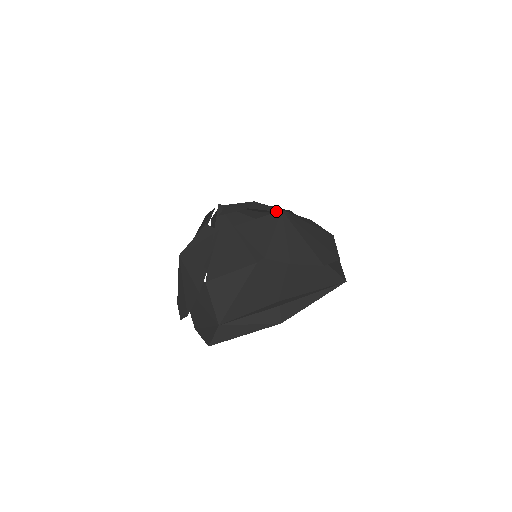
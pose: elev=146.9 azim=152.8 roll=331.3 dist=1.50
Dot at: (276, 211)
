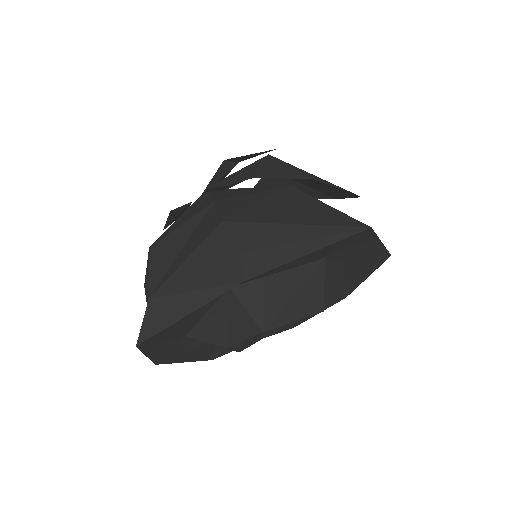
Dot at: occluded
